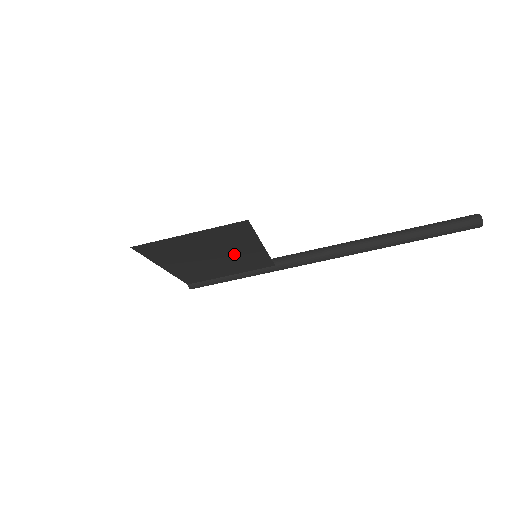
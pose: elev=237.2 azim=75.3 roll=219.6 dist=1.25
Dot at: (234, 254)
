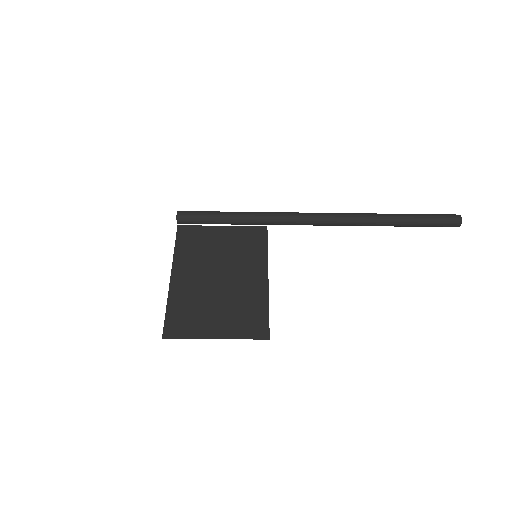
Dot at: (239, 274)
